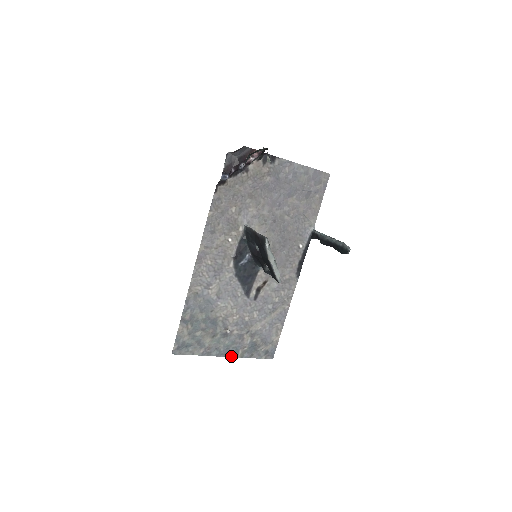
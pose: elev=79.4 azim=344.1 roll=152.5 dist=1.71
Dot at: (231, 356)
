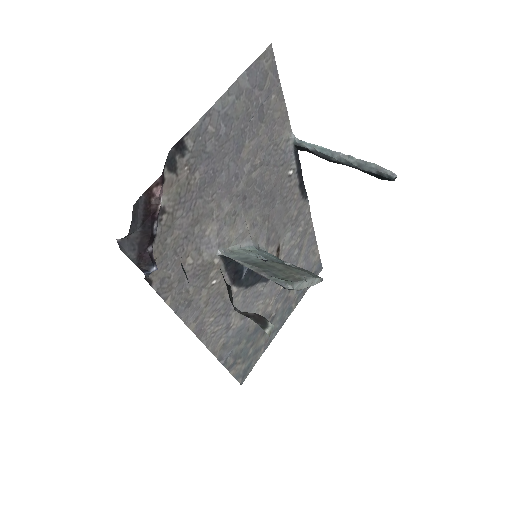
Dot at: occluded
